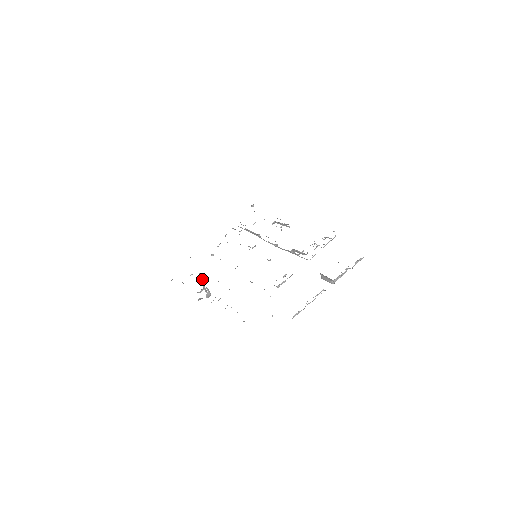
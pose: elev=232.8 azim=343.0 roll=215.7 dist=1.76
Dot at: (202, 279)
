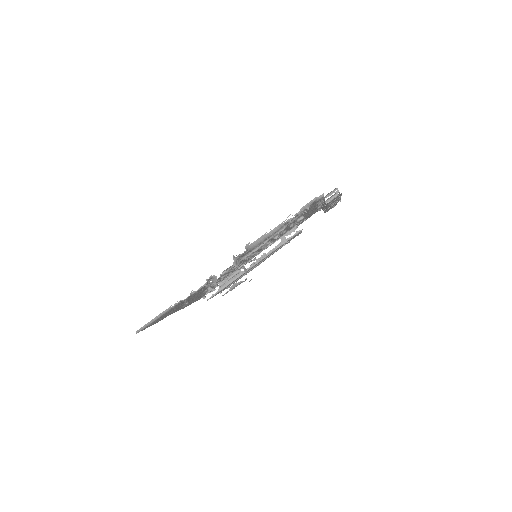
Dot at: (226, 271)
